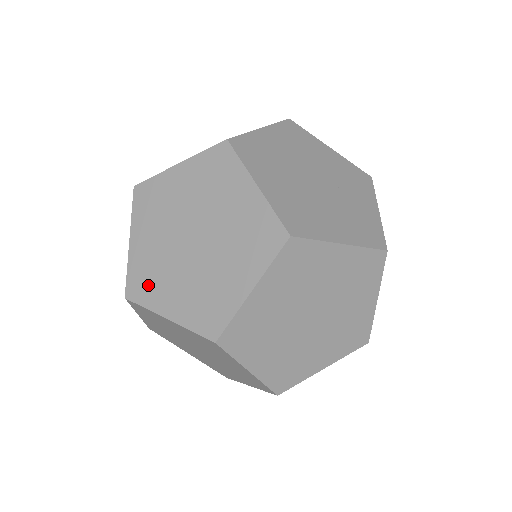
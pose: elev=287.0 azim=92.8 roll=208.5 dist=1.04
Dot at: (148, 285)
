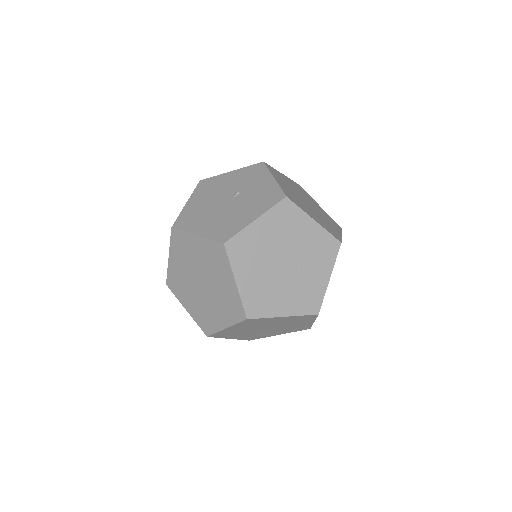
Dot at: (178, 288)
